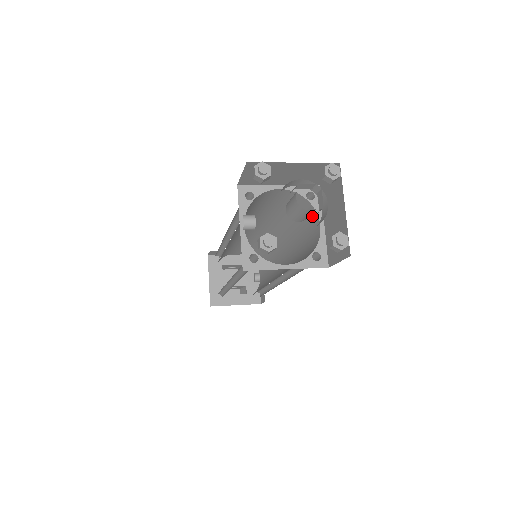
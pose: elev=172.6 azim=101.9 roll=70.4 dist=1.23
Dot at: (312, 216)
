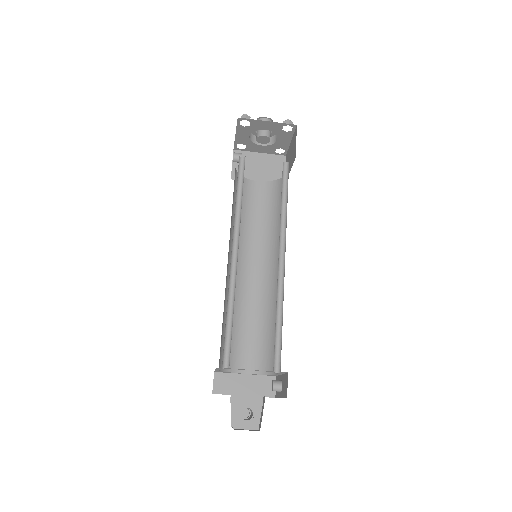
Dot at: occluded
